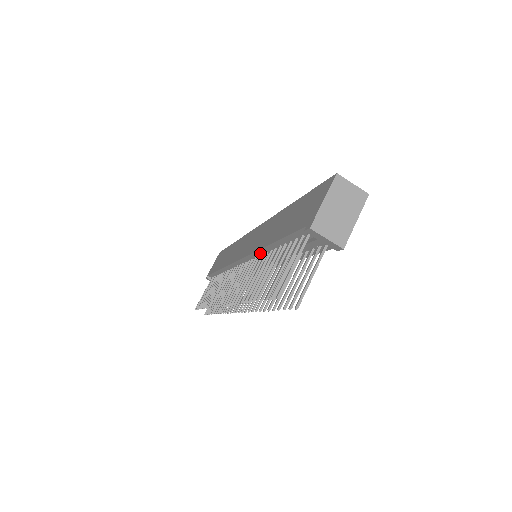
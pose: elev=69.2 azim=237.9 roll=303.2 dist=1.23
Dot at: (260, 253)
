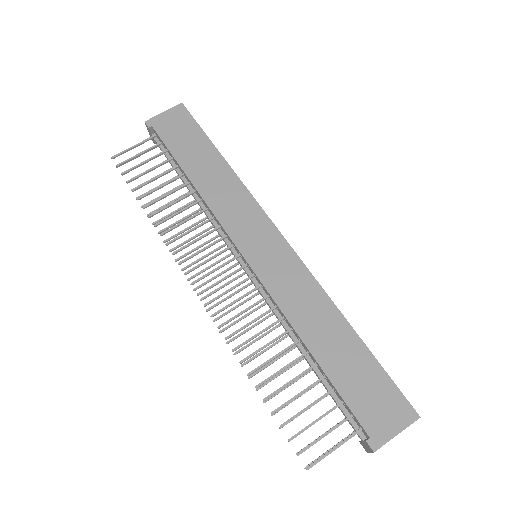
Dot at: (283, 315)
